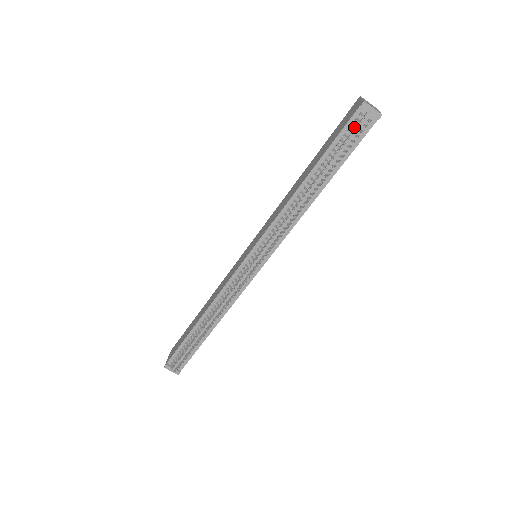
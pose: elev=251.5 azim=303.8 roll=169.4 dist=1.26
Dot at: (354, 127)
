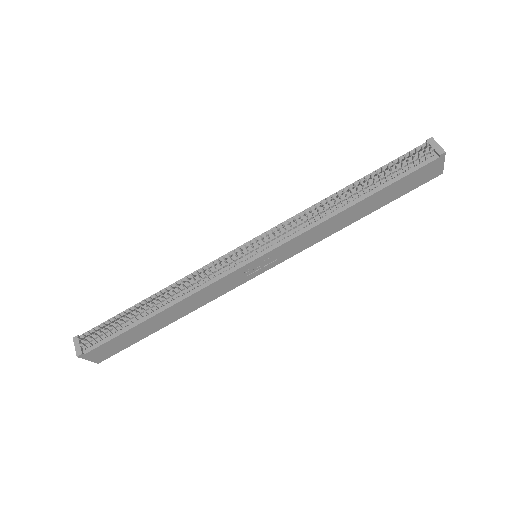
Dot at: (414, 157)
